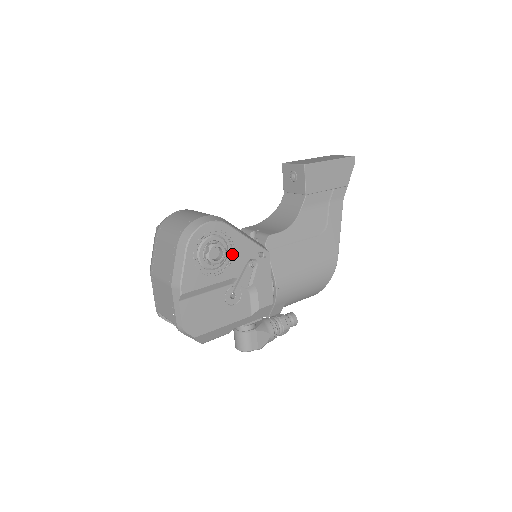
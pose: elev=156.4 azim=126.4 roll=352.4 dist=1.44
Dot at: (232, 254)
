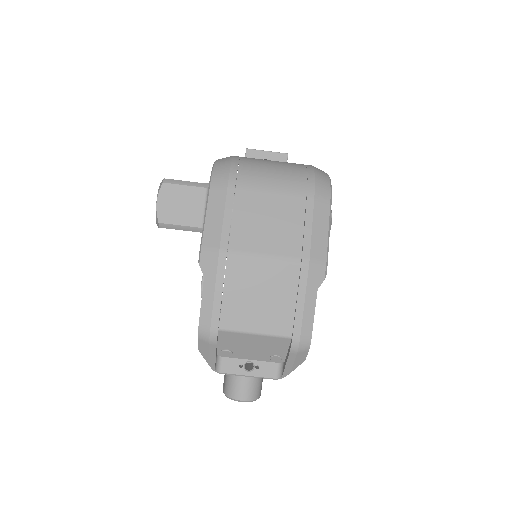
Dot at: occluded
